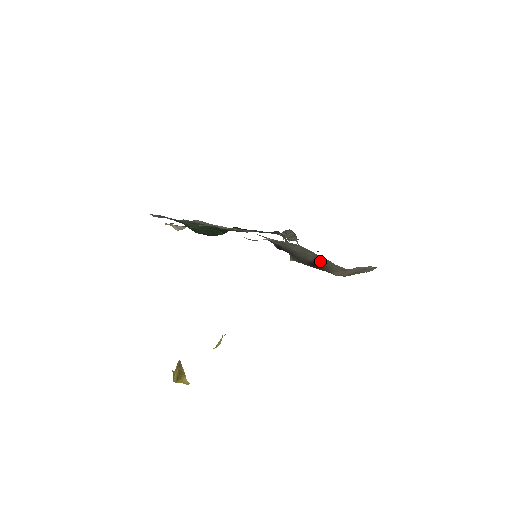
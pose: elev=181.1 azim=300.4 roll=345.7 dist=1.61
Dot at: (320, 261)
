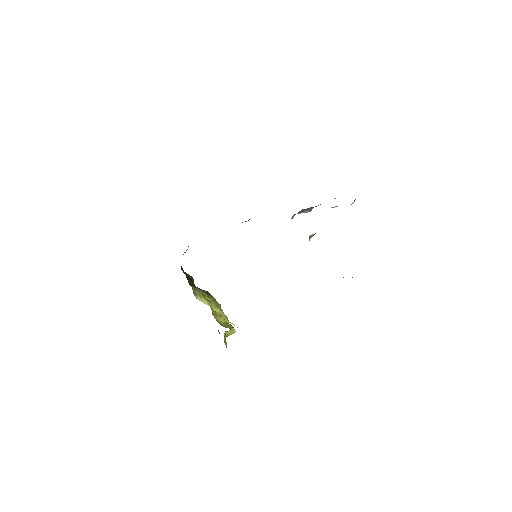
Dot at: occluded
